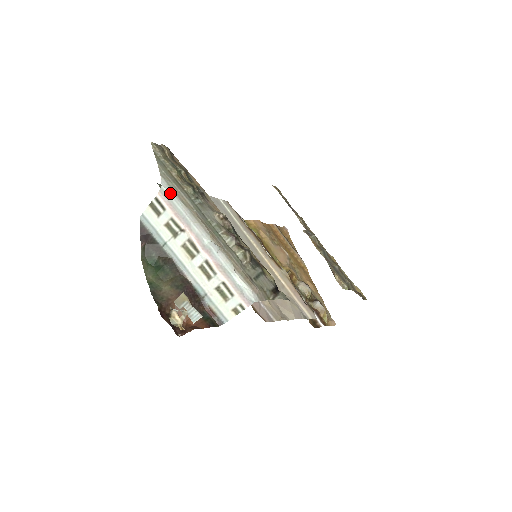
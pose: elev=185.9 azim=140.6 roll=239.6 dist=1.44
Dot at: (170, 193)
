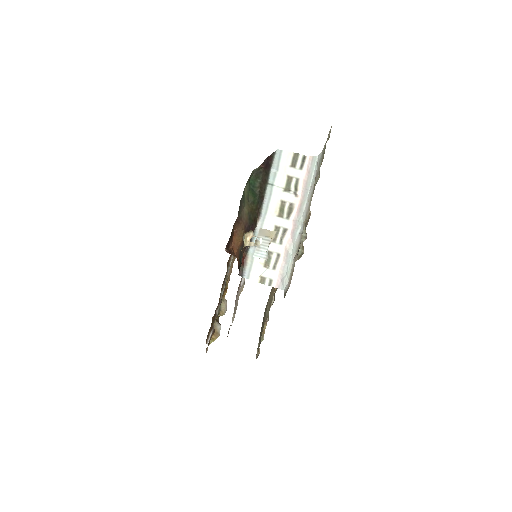
Dot at: (317, 166)
